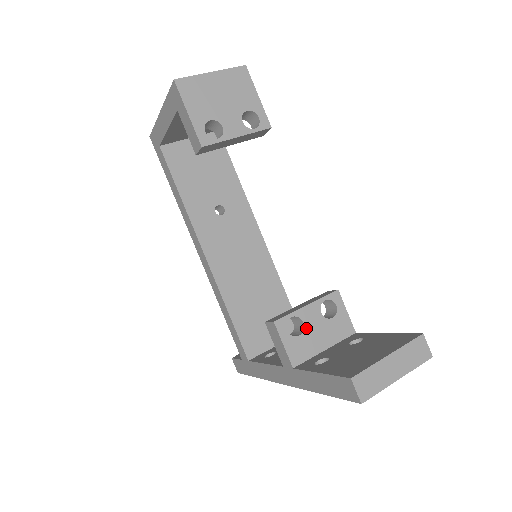
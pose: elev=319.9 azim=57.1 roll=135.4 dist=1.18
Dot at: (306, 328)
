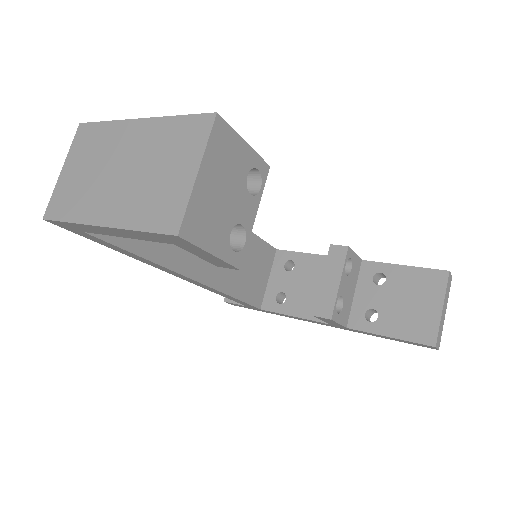
Dot at: (344, 297)
